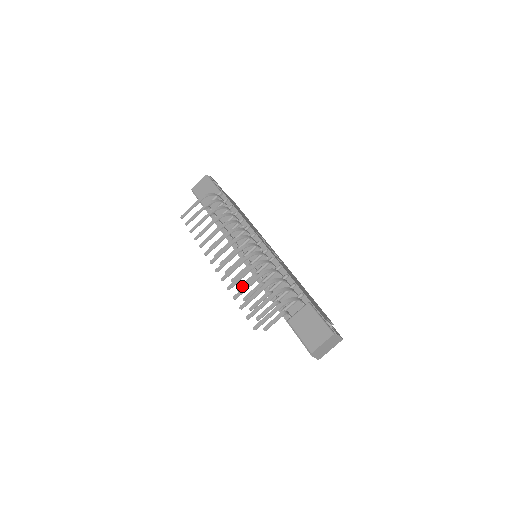
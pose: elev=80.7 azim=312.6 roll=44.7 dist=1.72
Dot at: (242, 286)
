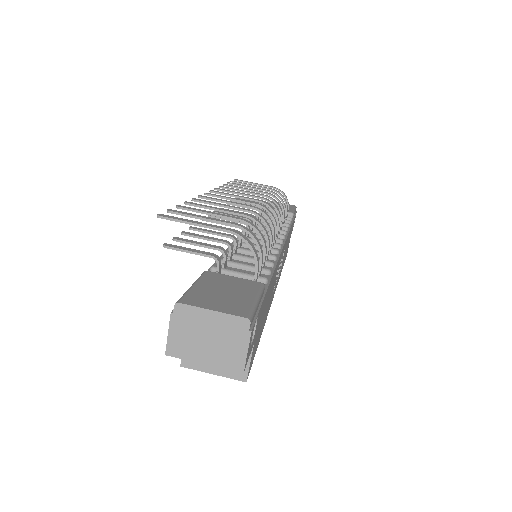
Dot at: occluded
